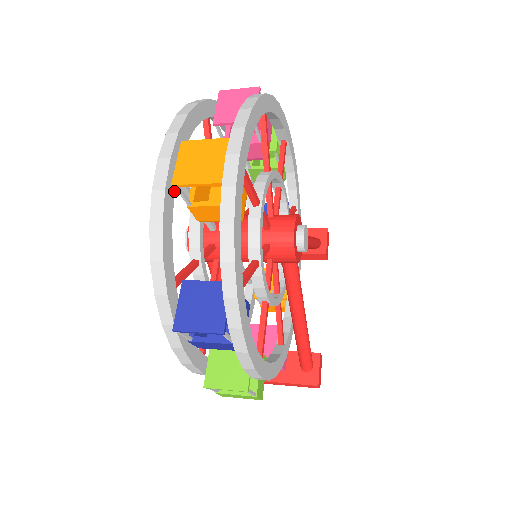
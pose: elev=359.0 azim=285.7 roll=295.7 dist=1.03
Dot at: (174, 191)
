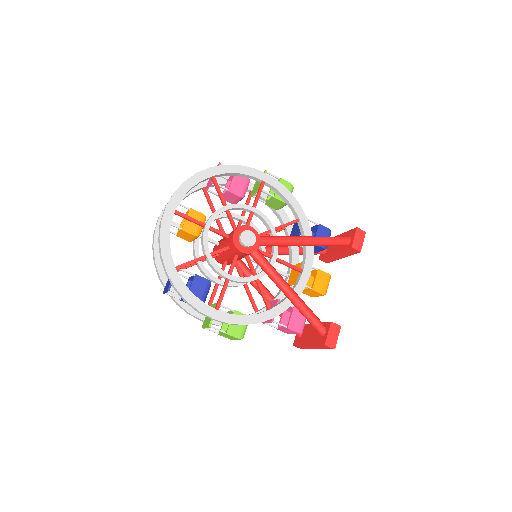
Dot at: occluded
